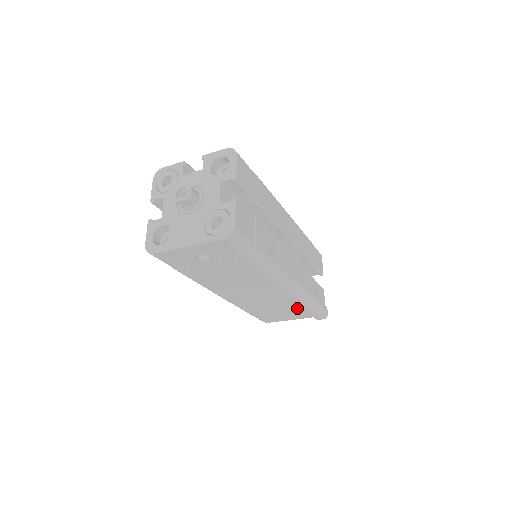
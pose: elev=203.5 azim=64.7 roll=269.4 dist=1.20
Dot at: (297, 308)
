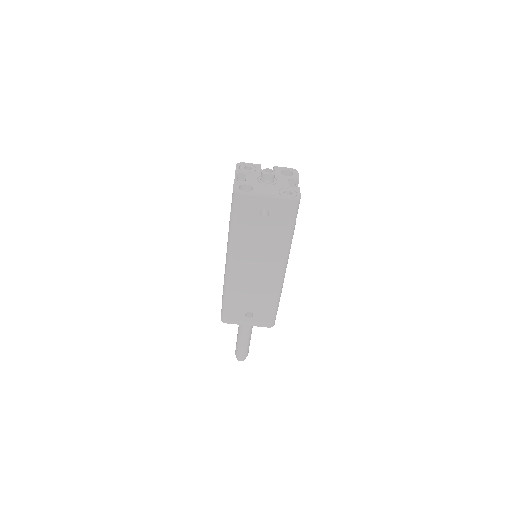
Dot at: (265, 307)
